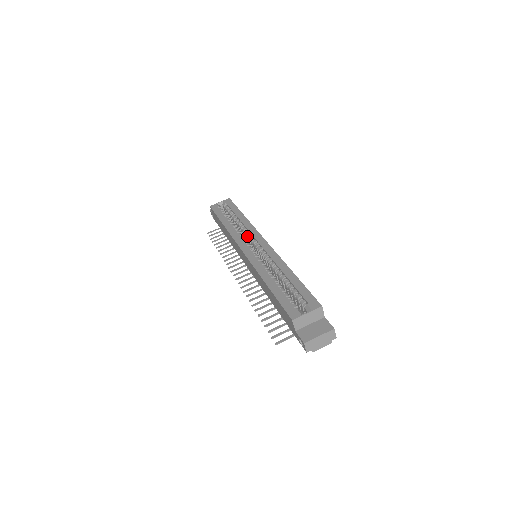
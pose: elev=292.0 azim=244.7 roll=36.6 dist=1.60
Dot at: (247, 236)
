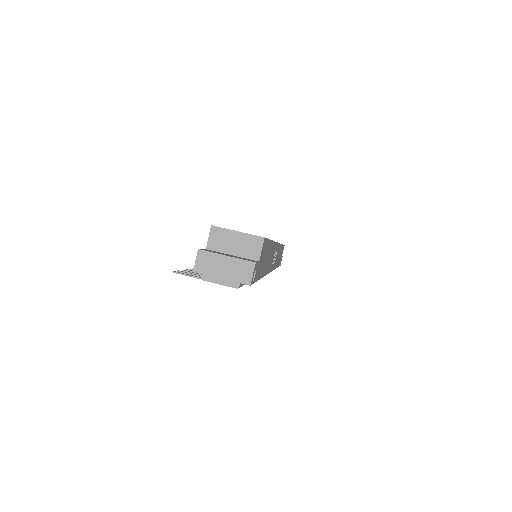
Dot at: occluded
